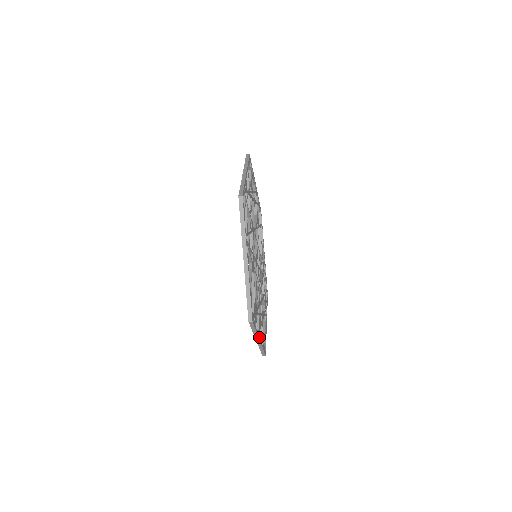
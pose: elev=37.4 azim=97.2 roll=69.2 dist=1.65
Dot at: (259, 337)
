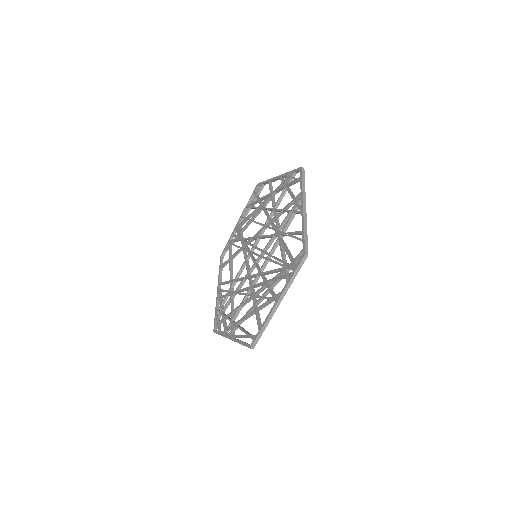
Dot at: (280, 300)
